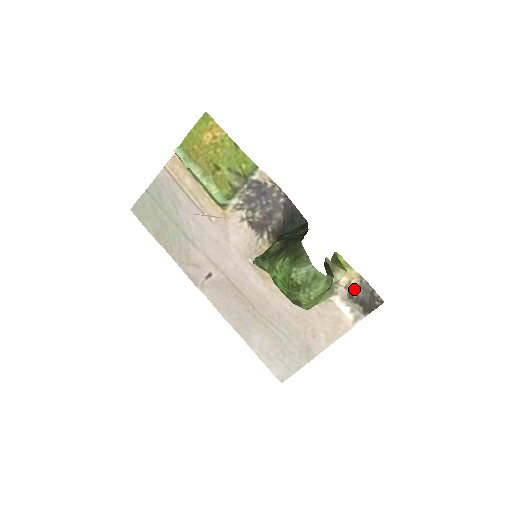
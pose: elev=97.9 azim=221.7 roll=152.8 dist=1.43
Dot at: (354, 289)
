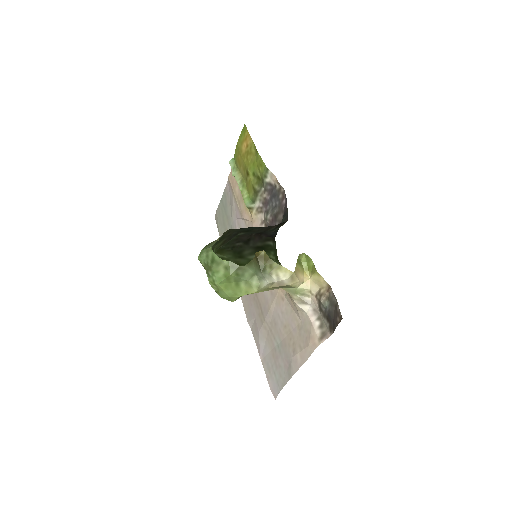
Dot at: (321, 299)
